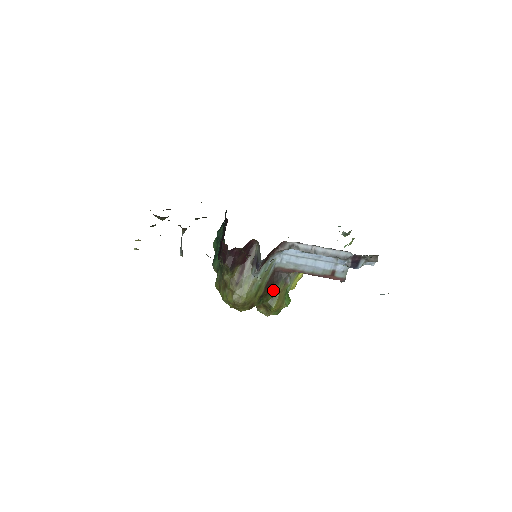
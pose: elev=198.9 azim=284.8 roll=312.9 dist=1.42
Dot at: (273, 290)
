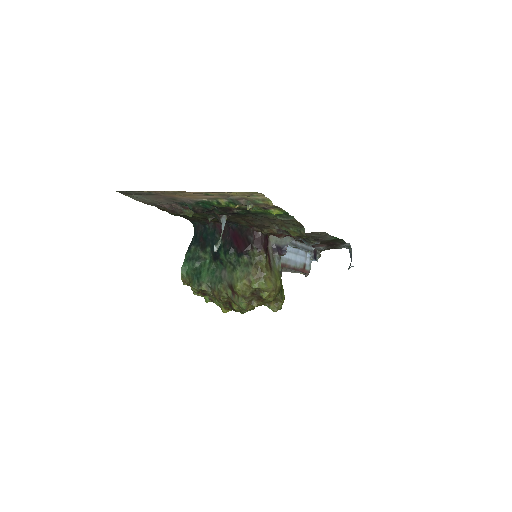
Dot at: occluded
